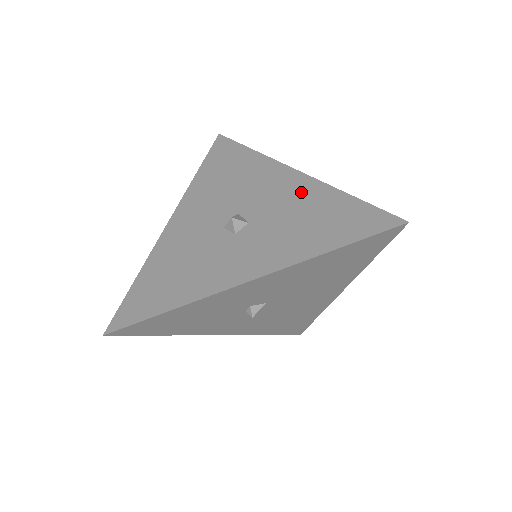
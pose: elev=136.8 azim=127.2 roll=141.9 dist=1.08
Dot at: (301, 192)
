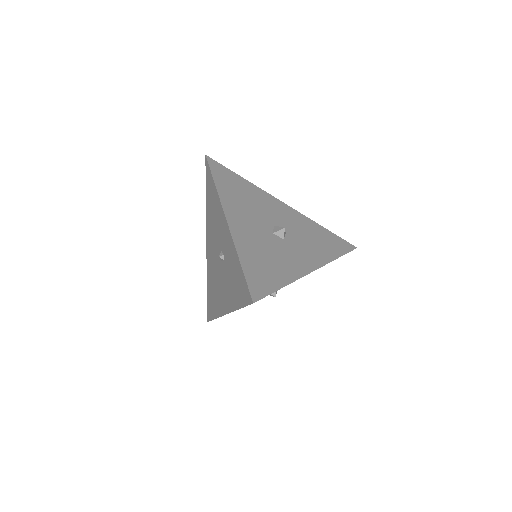
Dot at: (300, 220)
